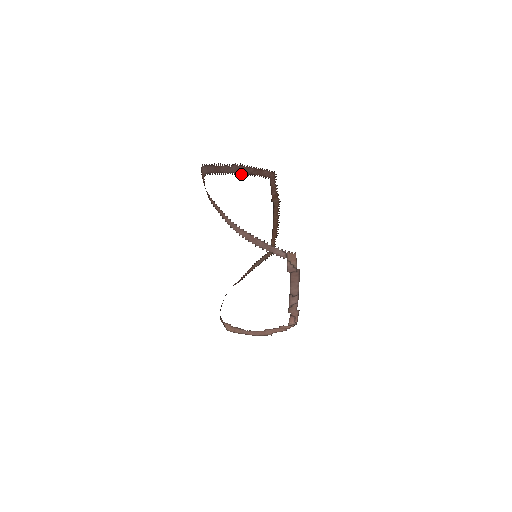
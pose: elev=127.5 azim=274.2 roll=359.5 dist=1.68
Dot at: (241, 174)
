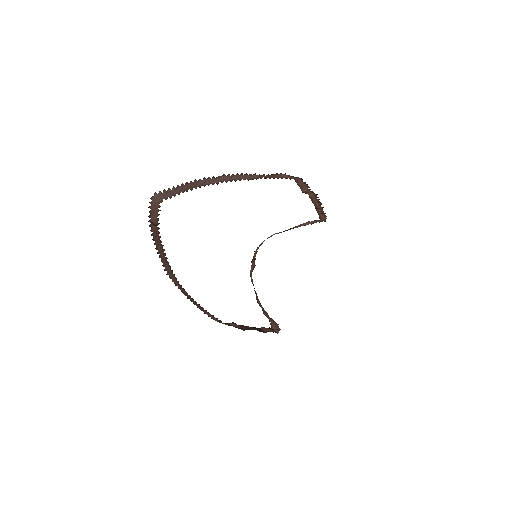
Dot at: (239, 180)
